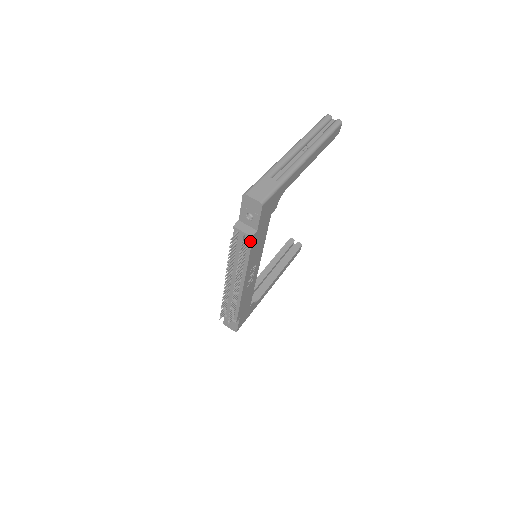
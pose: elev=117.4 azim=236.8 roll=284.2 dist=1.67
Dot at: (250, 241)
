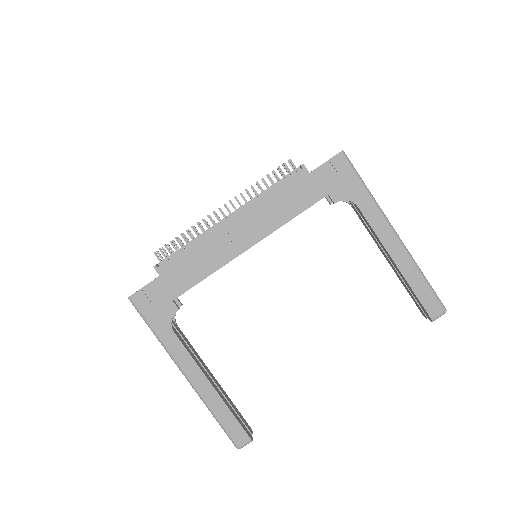
Dot at: (295, 173)
